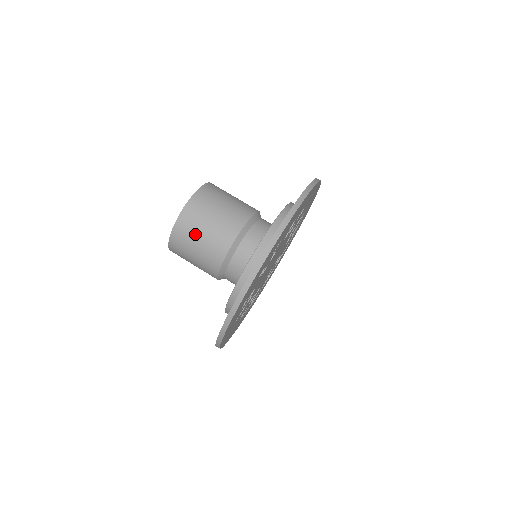
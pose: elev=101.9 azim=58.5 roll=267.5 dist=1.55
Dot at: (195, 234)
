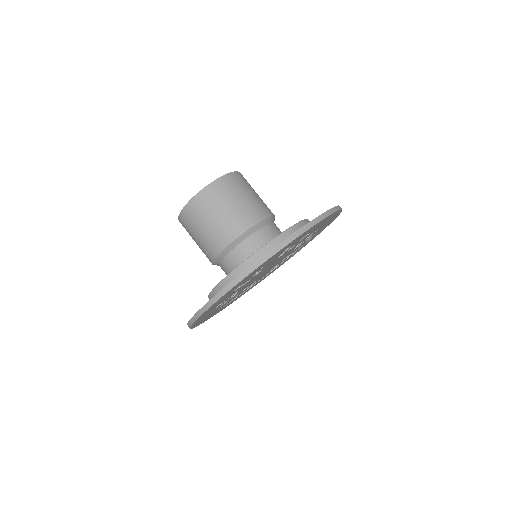
Dot at: (229, 198)
